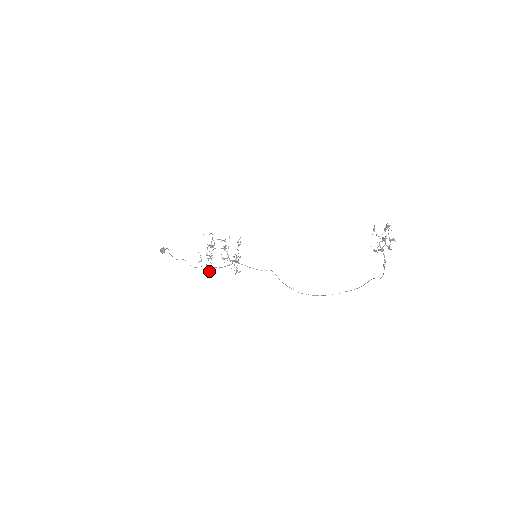
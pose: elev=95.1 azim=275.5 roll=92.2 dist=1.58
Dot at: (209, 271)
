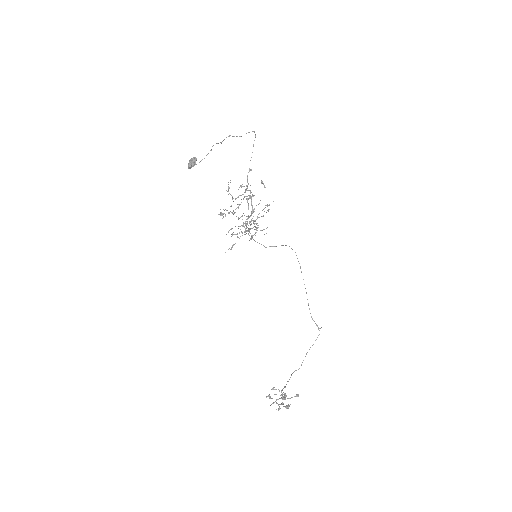
Dot at: (239, 187)
